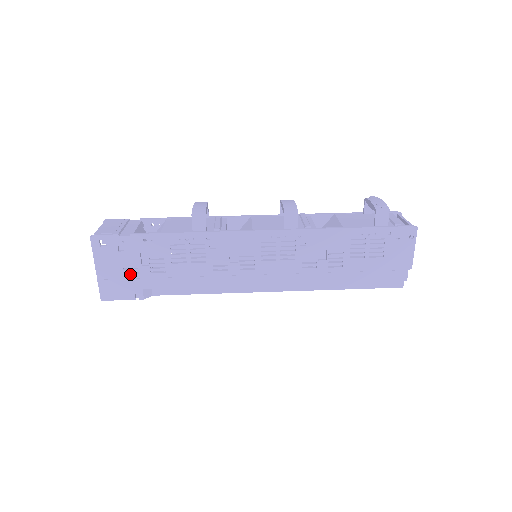
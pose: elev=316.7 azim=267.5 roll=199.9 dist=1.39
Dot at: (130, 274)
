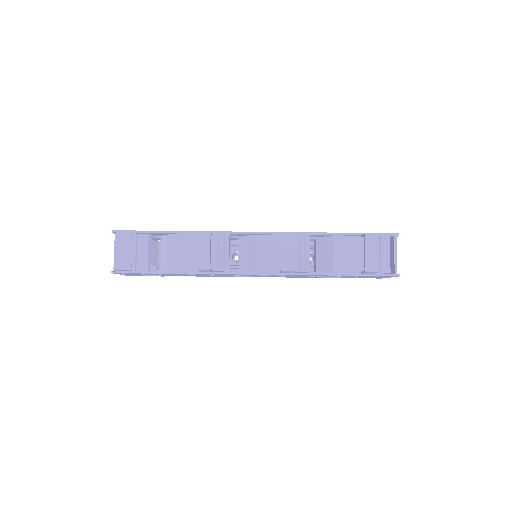
Dot at: (150, 275)
